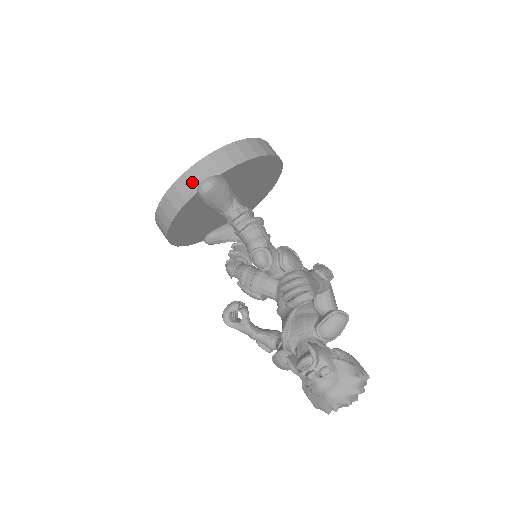
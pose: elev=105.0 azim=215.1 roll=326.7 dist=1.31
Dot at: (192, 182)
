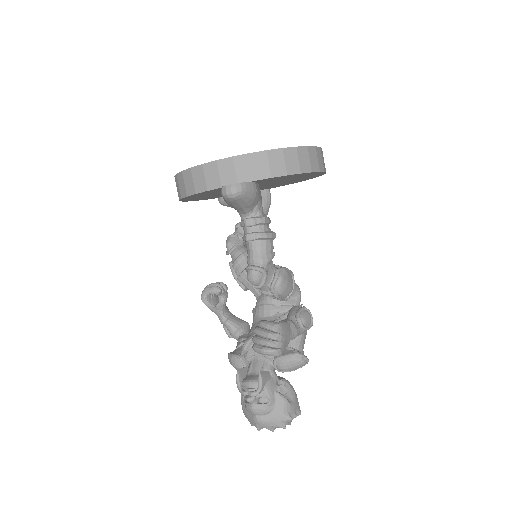
Dot at: (221, 174)
